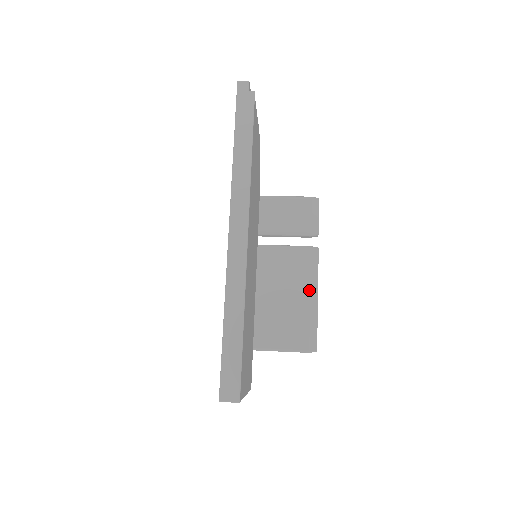
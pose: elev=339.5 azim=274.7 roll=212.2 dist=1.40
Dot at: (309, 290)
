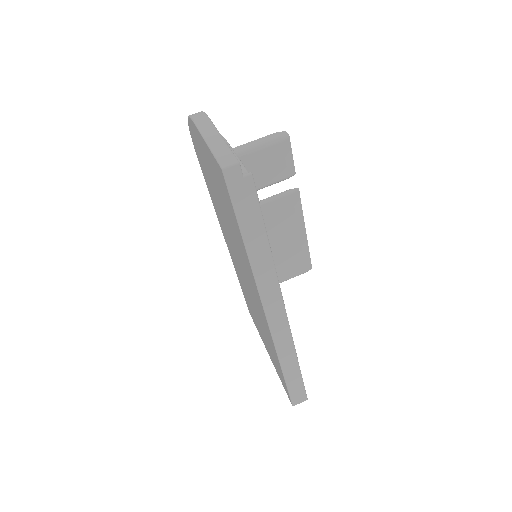
Dot at: (297, 231)
